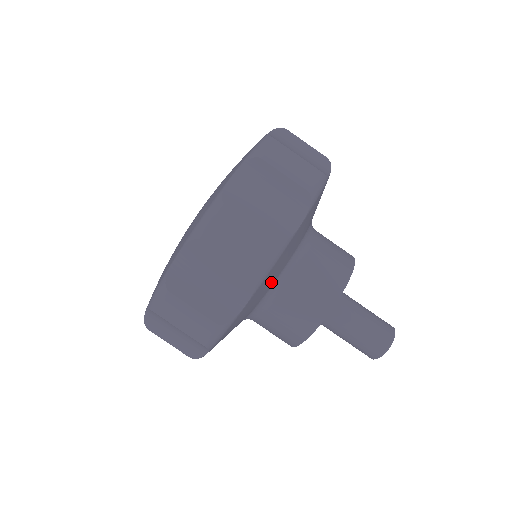
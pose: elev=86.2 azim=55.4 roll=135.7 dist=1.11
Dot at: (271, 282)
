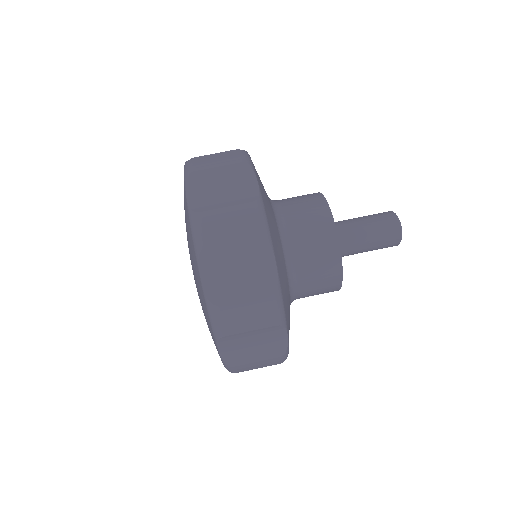
Dot at: (288, 294)
